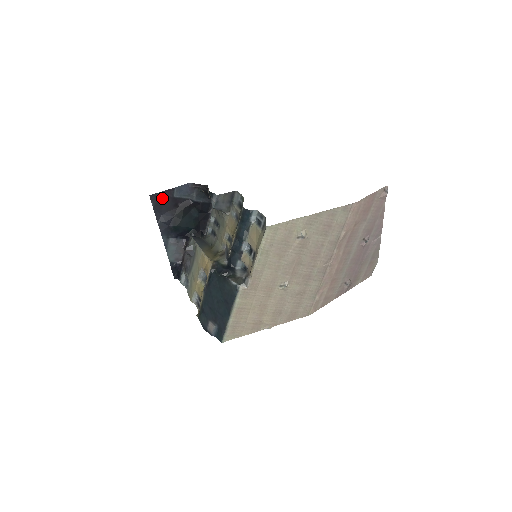
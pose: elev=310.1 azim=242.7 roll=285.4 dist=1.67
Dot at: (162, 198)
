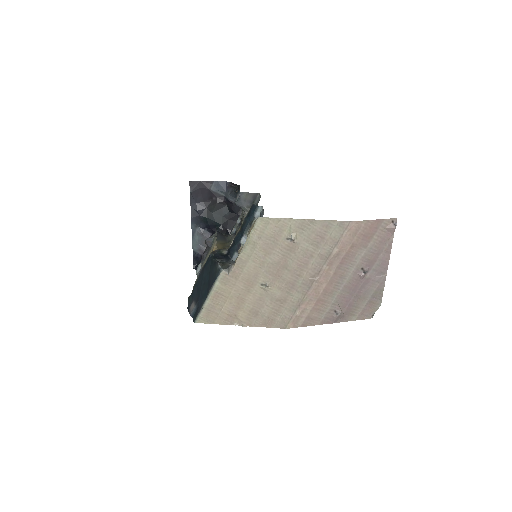
Dot at: (200, 187)
